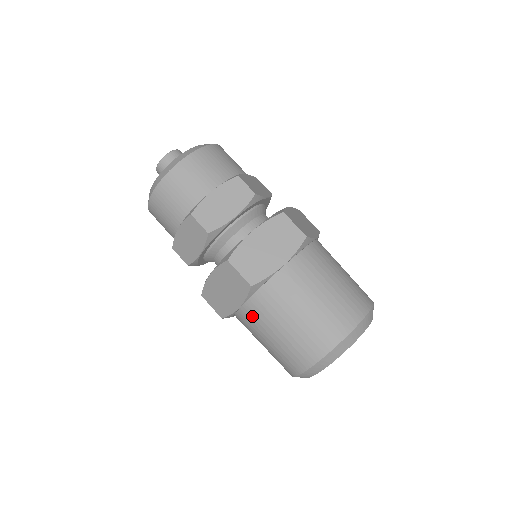
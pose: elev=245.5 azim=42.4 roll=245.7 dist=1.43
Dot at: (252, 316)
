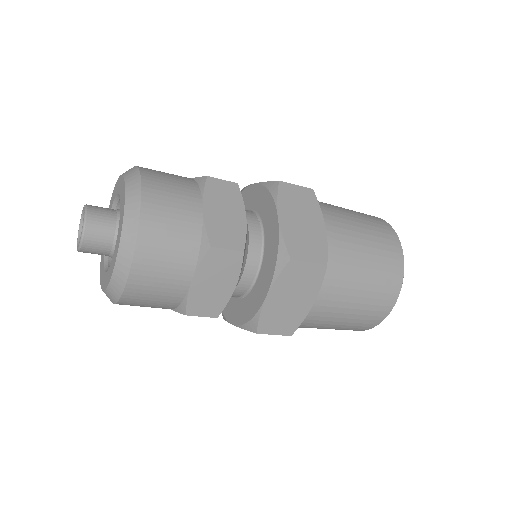
Dot at: (328, 300)
